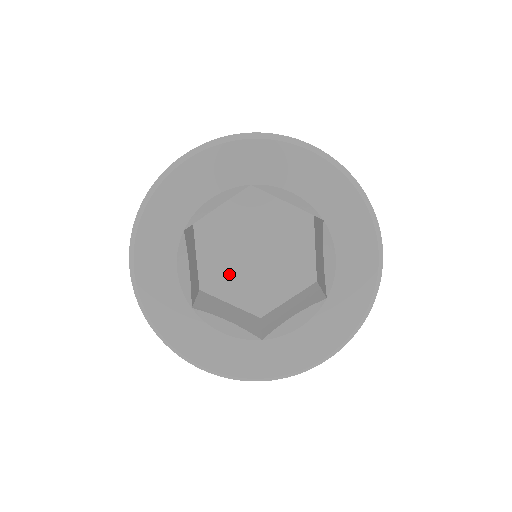
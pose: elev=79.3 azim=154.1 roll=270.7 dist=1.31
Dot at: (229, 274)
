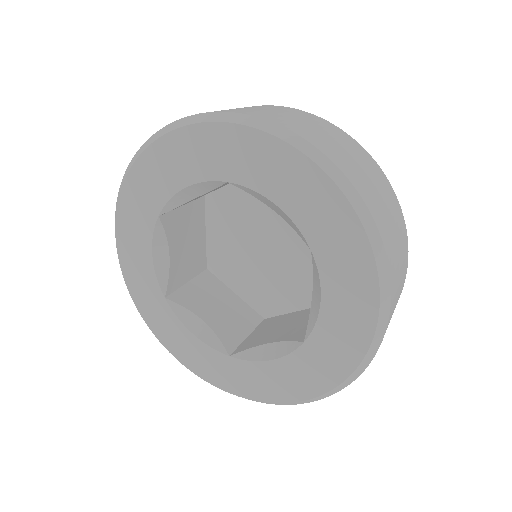
Dot at: (237, 262)
